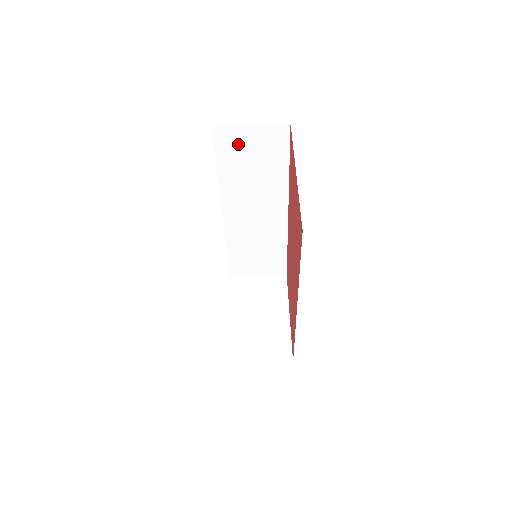
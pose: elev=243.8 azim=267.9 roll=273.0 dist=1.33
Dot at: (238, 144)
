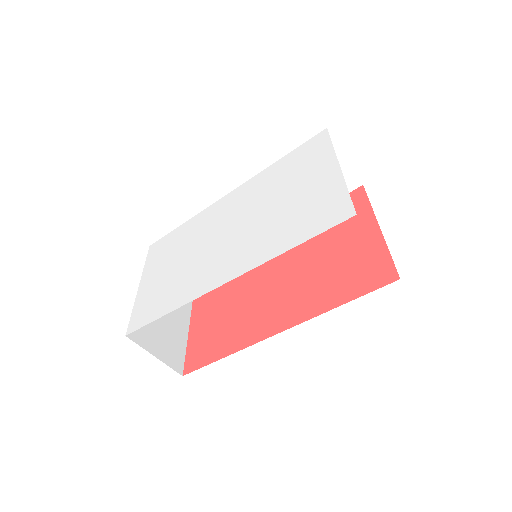
Dot at: occluded
